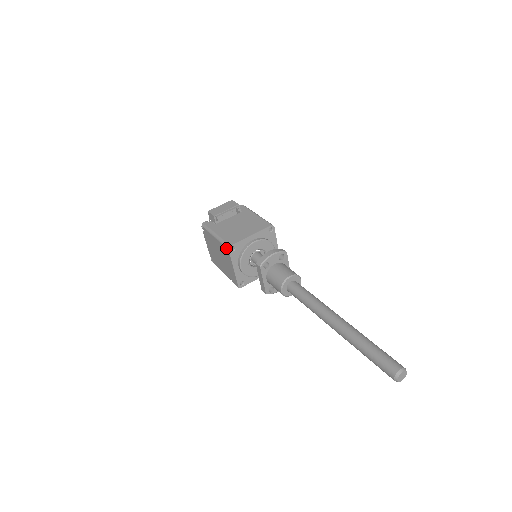
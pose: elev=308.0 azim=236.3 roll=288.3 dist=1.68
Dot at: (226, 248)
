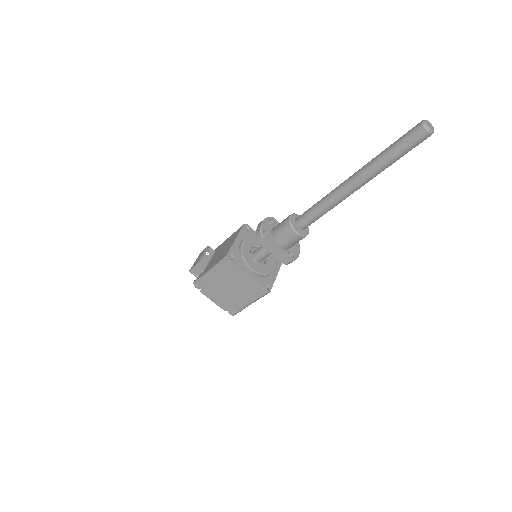
Dot at: (225, 262)
